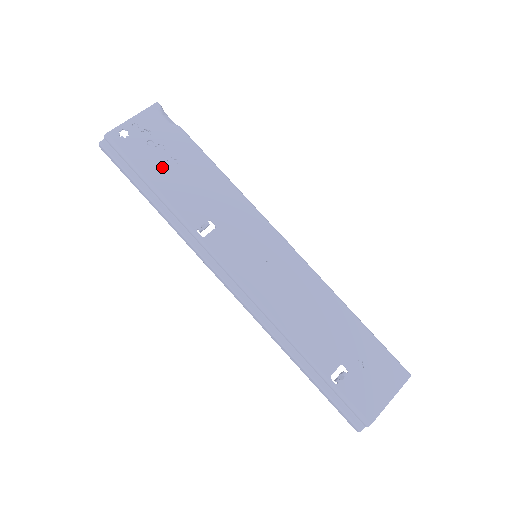
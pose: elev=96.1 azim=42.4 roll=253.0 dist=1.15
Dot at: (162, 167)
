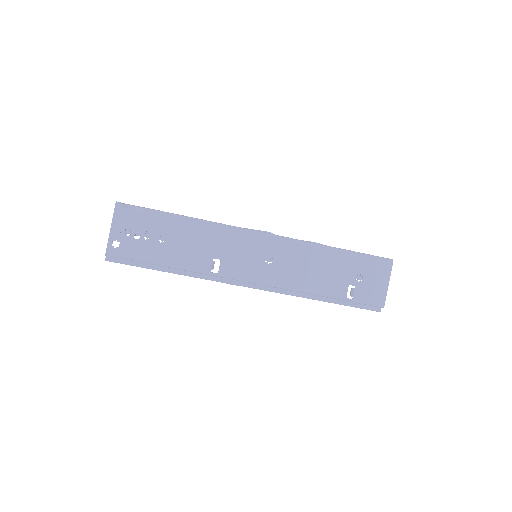
Dot at: (158, 247)
